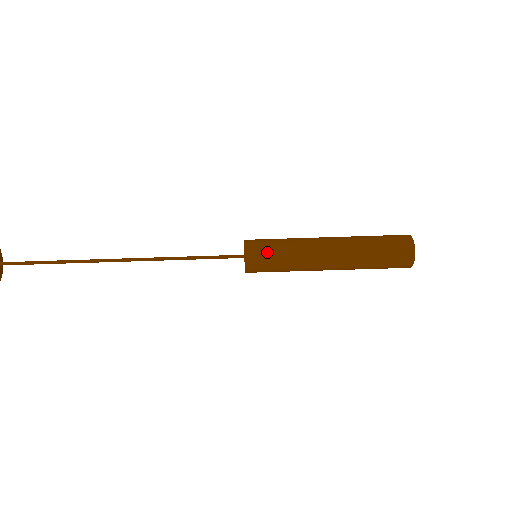
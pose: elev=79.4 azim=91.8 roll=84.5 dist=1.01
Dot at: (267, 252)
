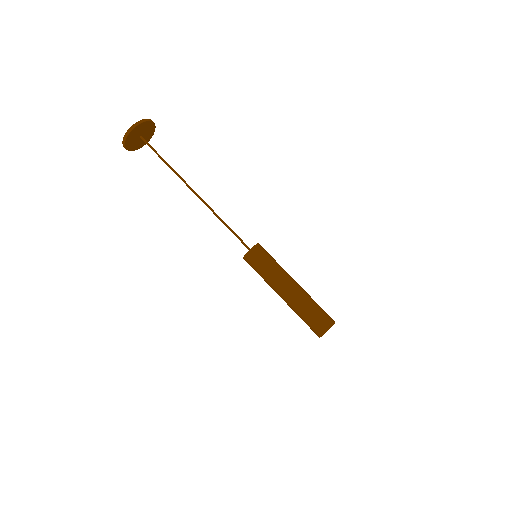
Dot at: (260, 260)
